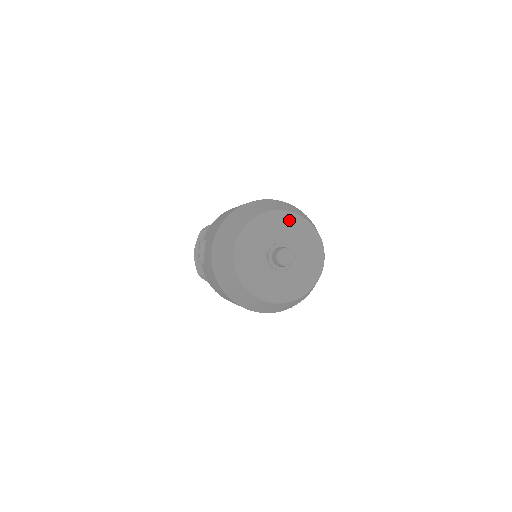
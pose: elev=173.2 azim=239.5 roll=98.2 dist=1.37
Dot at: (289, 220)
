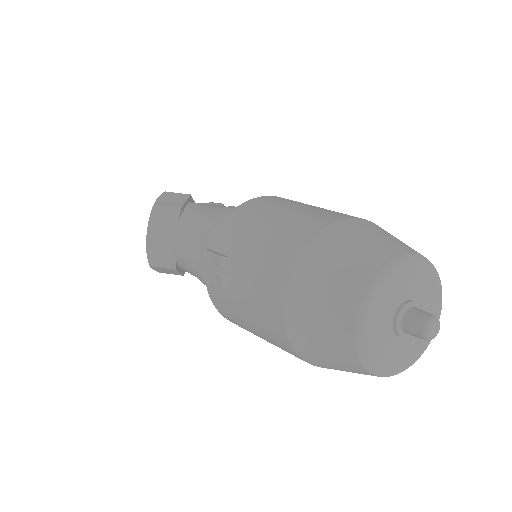
Dot at: (420, 268)
